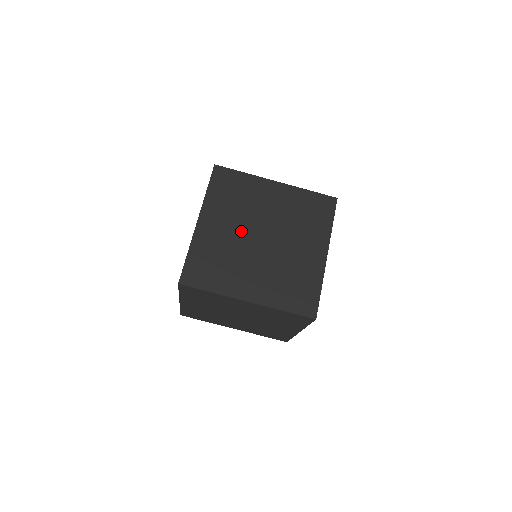
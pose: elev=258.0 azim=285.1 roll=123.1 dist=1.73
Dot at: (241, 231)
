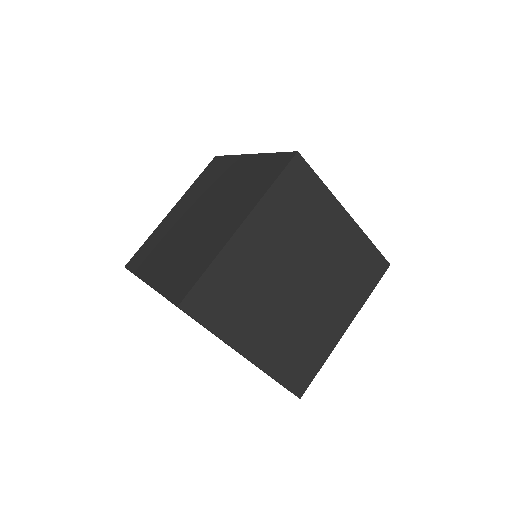
Dot at: (282, 263)
